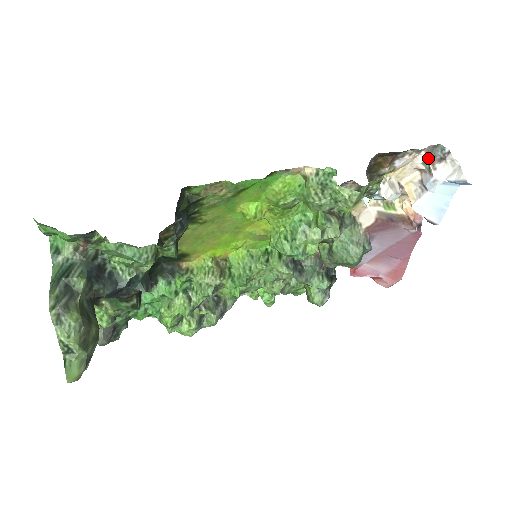
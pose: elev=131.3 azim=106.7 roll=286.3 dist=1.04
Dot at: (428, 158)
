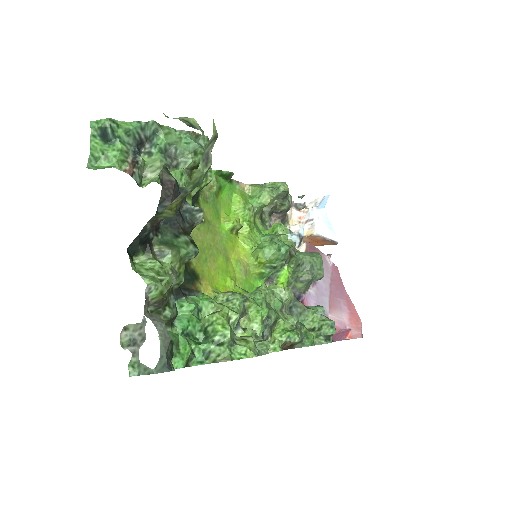
Dot at: (298, 210)
